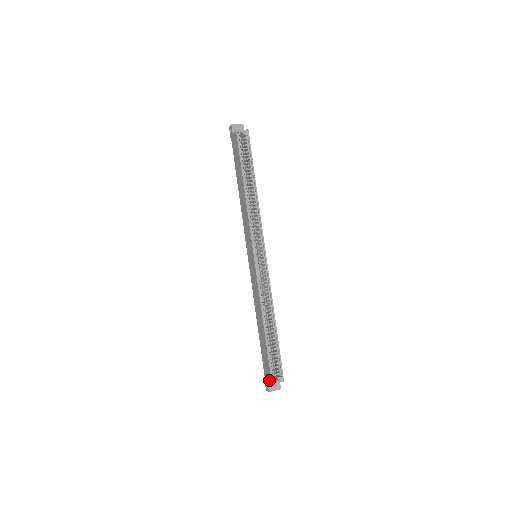
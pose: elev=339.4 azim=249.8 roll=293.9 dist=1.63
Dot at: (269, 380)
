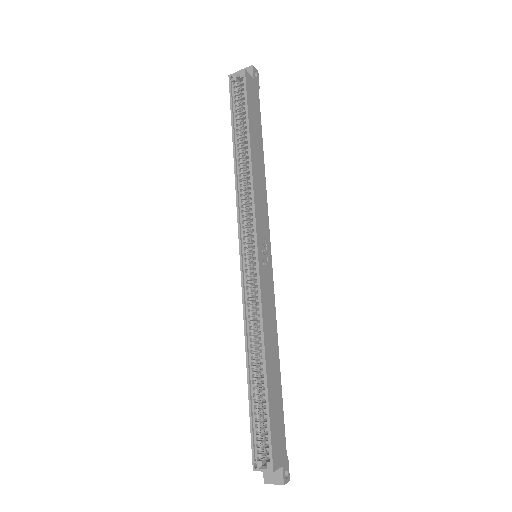
Dot at: occluded
